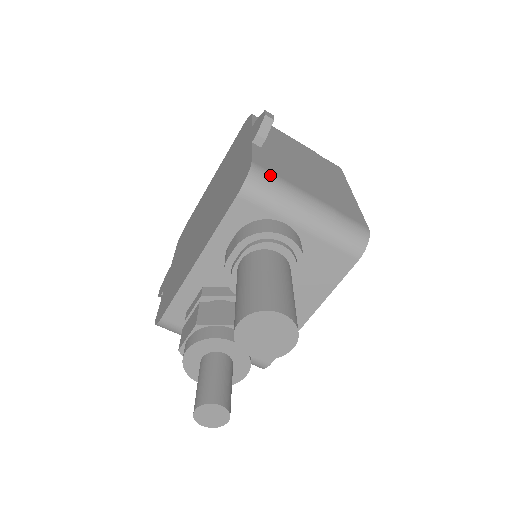
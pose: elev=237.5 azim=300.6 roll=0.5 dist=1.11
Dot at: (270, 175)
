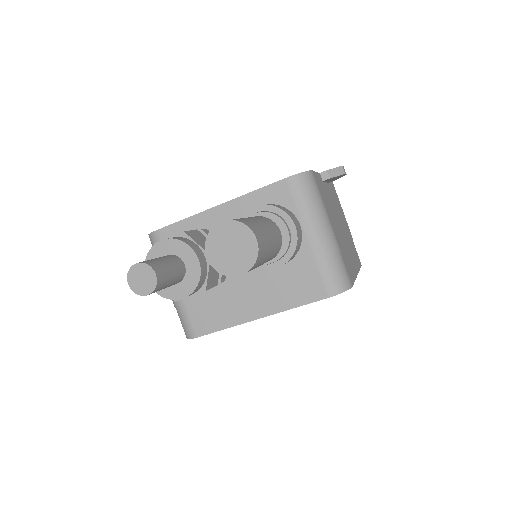
Dot at: (317, 188)
